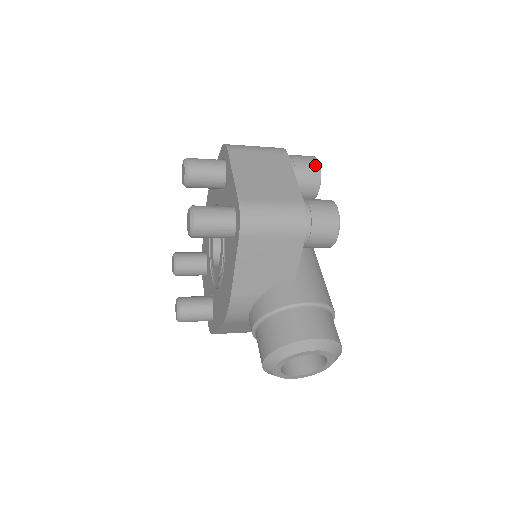
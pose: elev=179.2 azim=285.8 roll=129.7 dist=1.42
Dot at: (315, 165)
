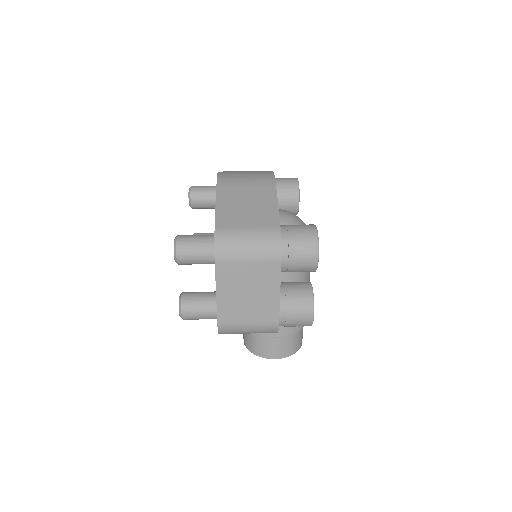
Dot at: (312, 264)
